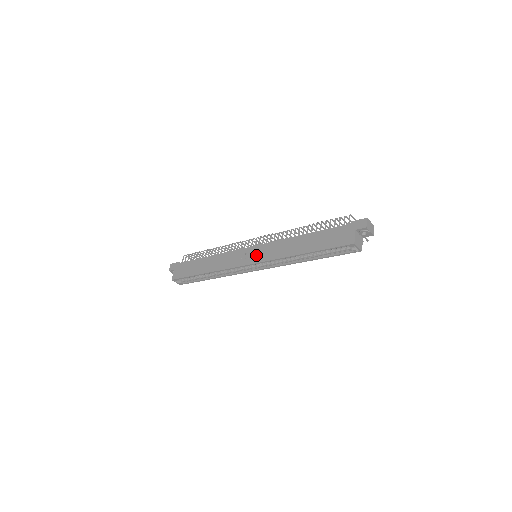
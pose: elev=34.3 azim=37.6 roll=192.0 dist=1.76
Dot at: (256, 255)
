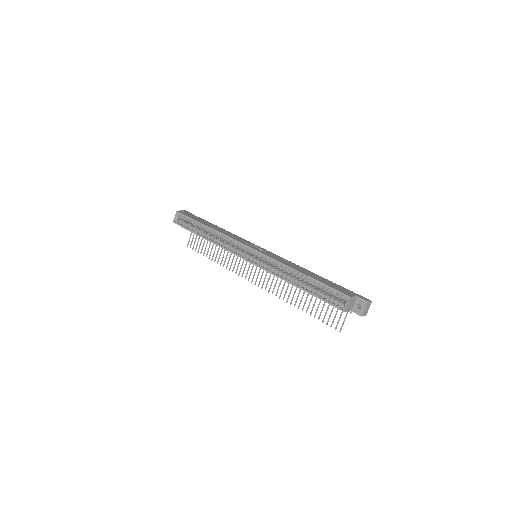
Dot at: (262, 250)
